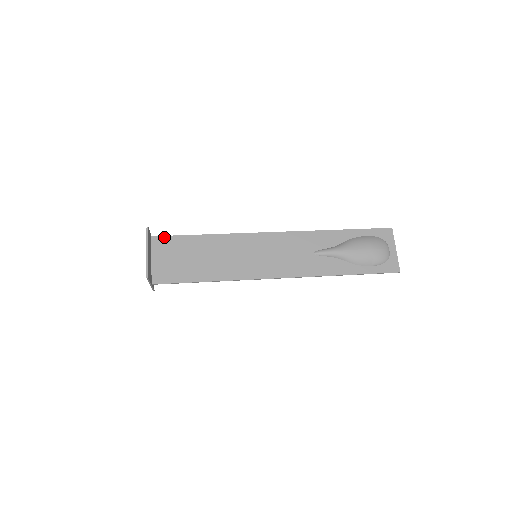
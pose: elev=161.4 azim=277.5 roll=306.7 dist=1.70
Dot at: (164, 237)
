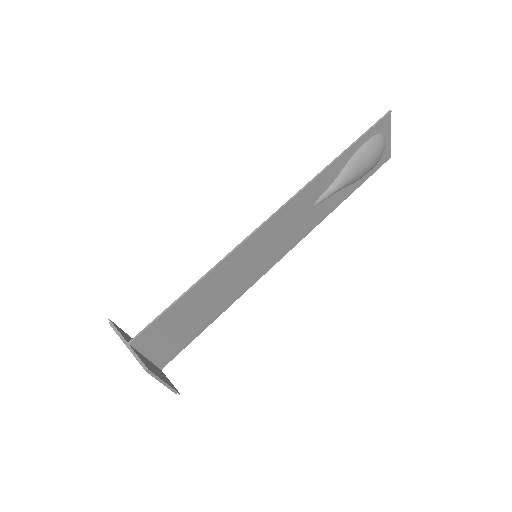
Dot at: (145, 331)
